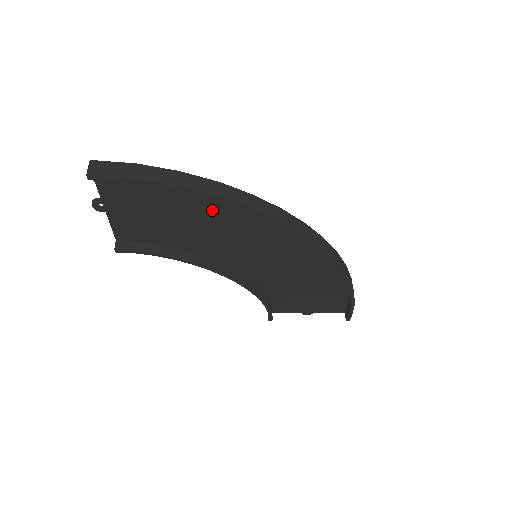
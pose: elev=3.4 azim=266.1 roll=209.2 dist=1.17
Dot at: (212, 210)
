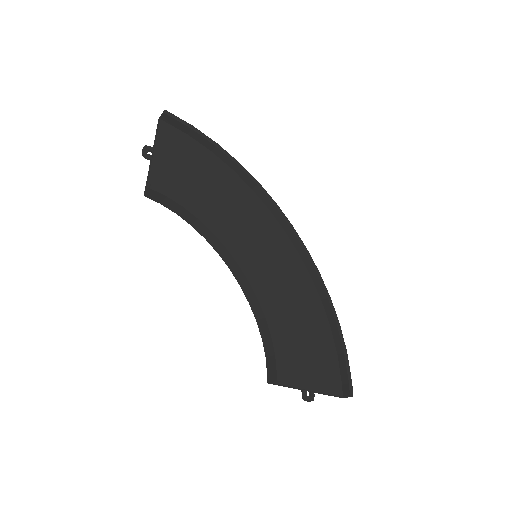
Dot at: (228, 187)
